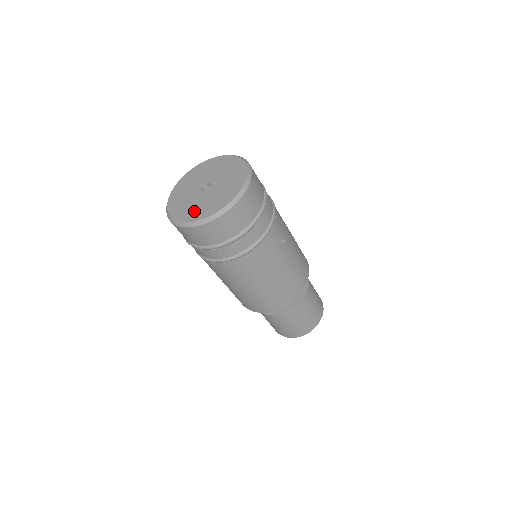
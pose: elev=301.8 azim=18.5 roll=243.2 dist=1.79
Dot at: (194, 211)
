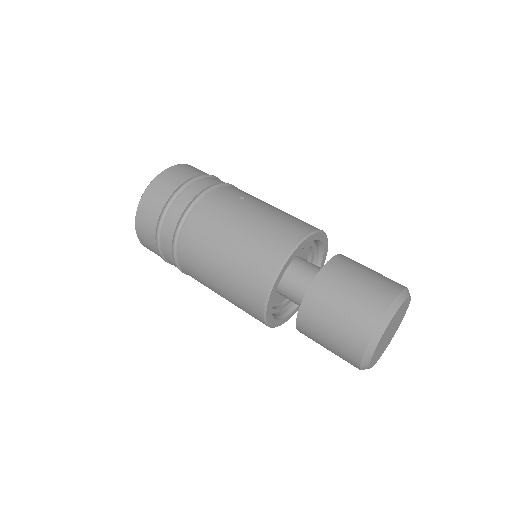
Dot at: occluded
